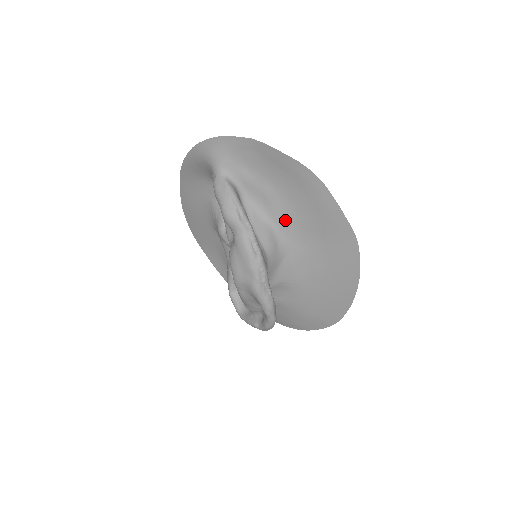
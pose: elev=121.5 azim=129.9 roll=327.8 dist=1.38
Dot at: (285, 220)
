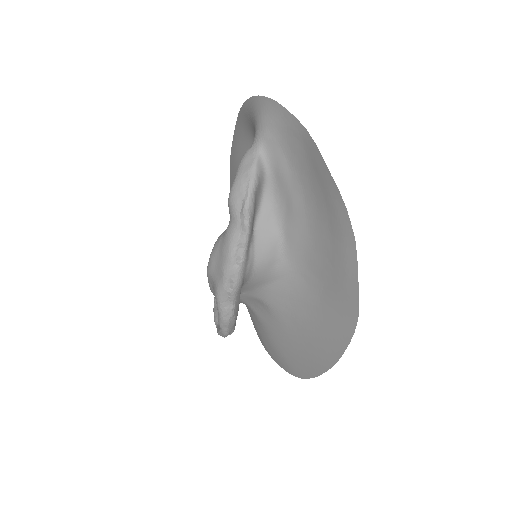
Dot at: (298, 244)
